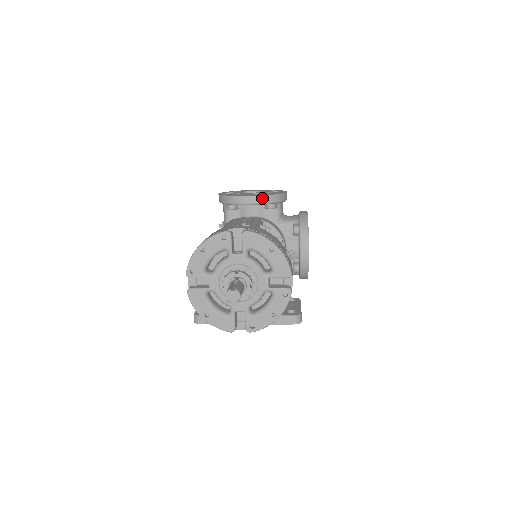
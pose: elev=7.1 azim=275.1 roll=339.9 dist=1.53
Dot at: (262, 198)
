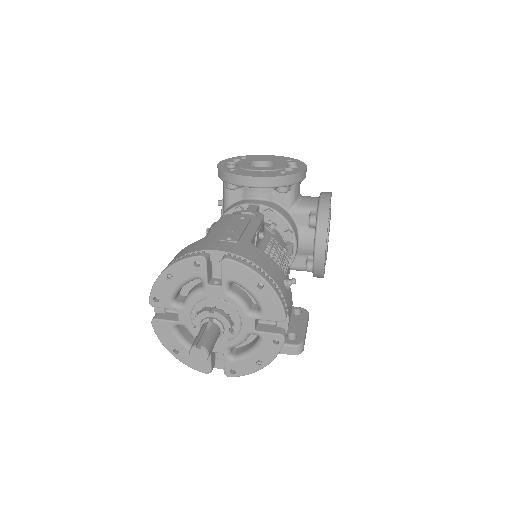
Dot at: (270, 180)
